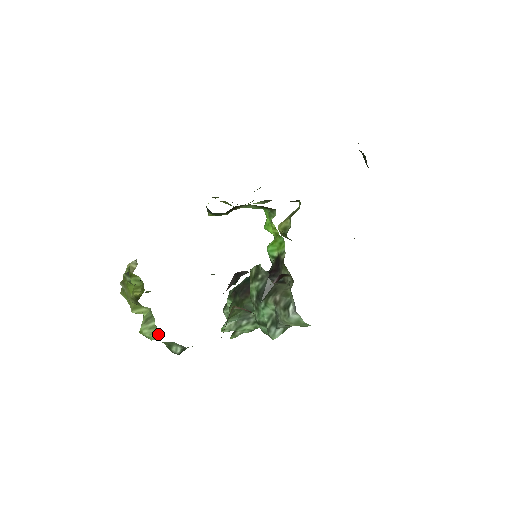
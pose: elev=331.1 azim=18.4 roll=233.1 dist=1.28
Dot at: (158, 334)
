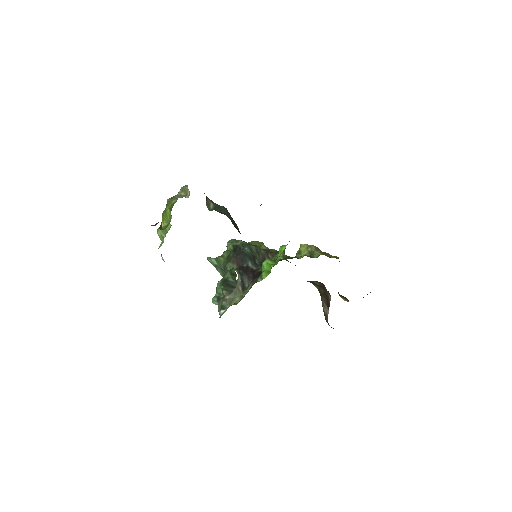
Dot at: (162, 242)
